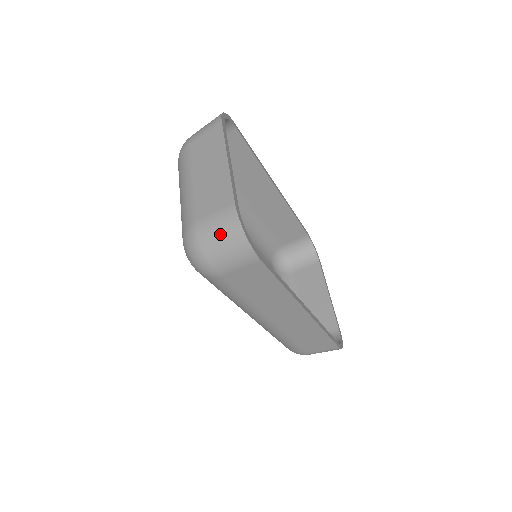
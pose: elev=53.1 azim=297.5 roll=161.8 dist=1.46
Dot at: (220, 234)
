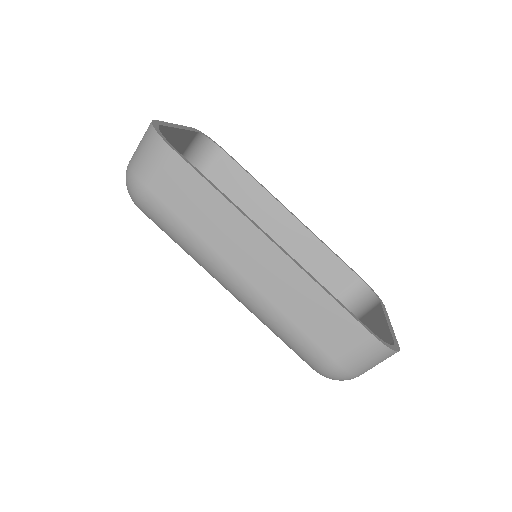
Dot at: (140, 144)
